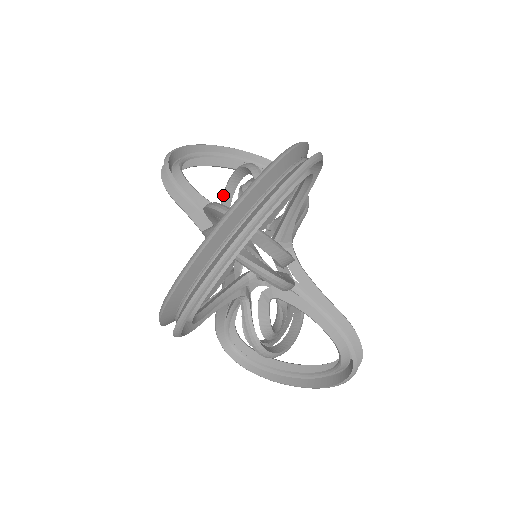
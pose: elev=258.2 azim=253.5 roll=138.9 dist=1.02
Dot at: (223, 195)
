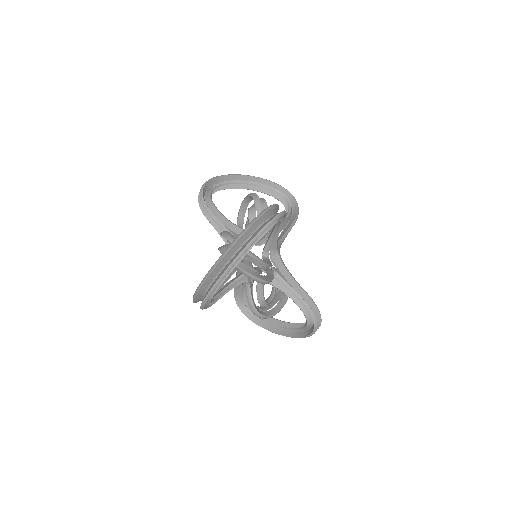
Dot at: (239, 210)
